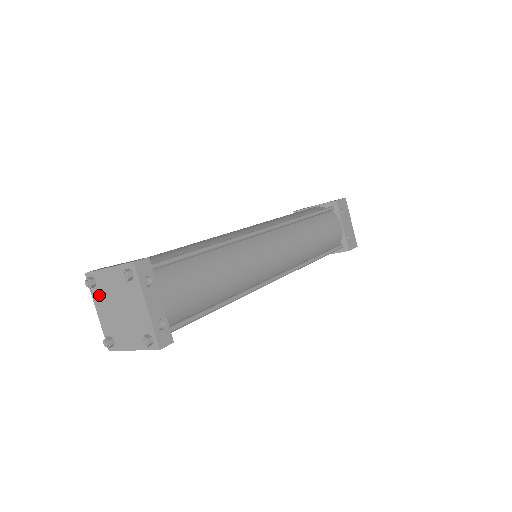
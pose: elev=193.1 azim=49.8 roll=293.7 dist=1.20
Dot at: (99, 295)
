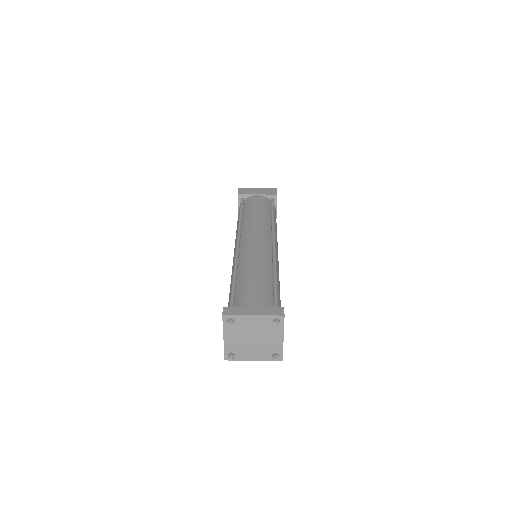
Dot at: (233, 329)
